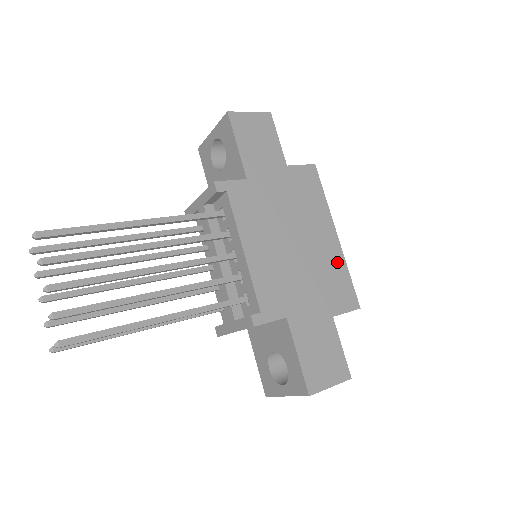
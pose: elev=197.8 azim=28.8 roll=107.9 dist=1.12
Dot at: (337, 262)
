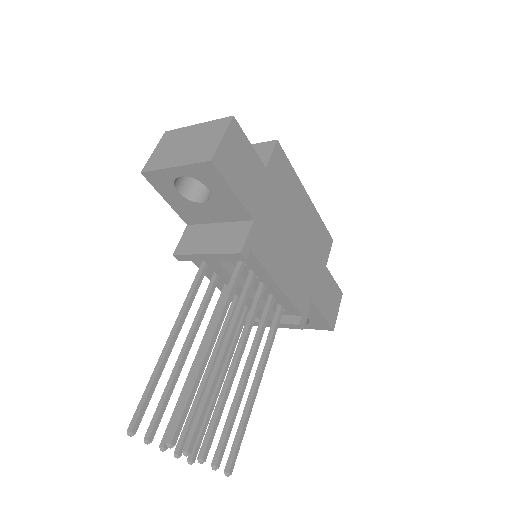
Dot at: (315, 221)
